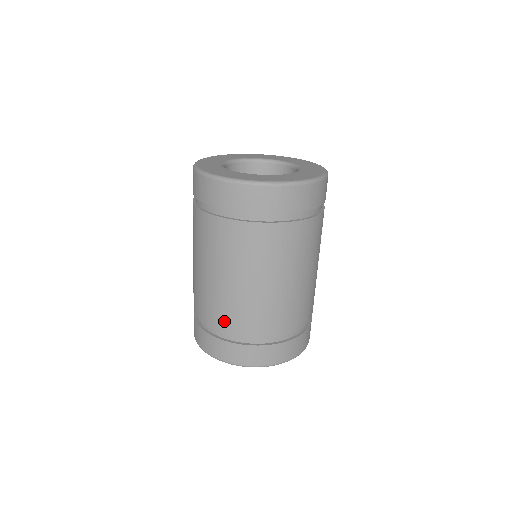
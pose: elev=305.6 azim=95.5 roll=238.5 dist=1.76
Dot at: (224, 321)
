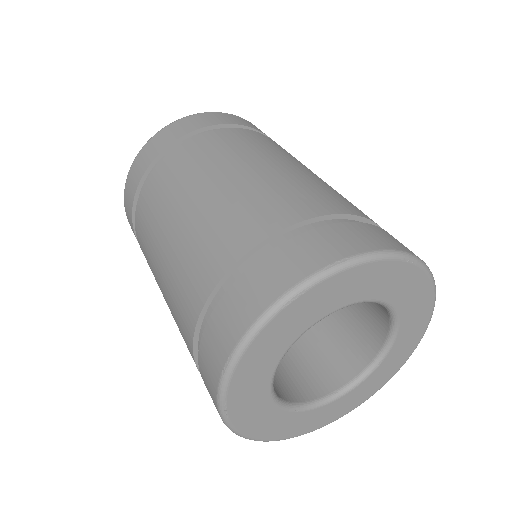
Dot at: (281, 209)
